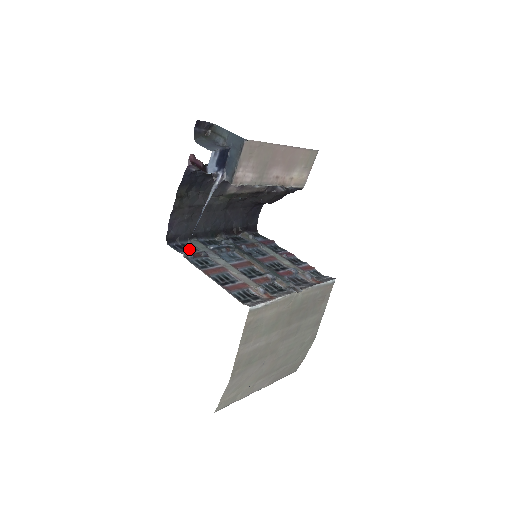
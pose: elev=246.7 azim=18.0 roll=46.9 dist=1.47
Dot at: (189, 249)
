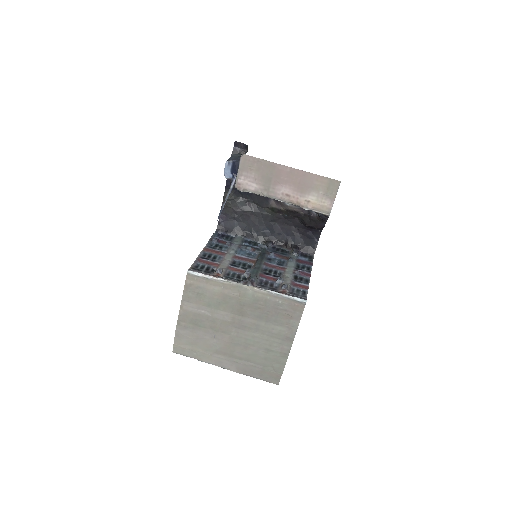
Dot at: (226, 239)
